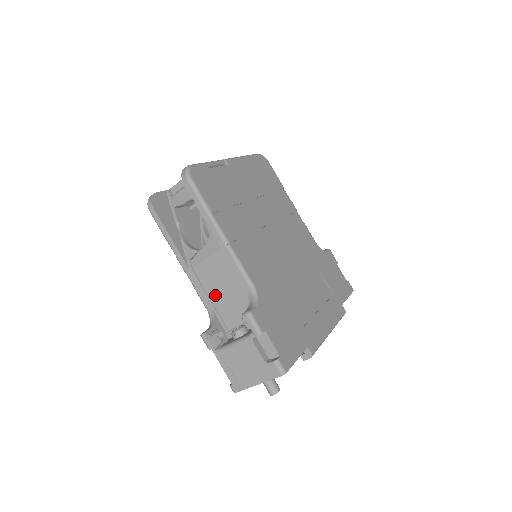
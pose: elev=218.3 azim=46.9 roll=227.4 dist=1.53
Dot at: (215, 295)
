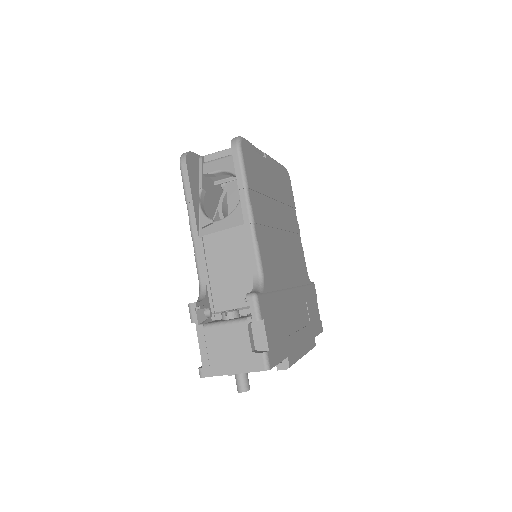
Dot at: (216, 271)
